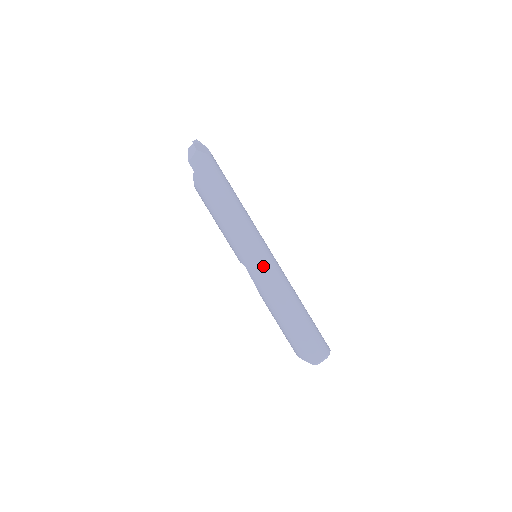
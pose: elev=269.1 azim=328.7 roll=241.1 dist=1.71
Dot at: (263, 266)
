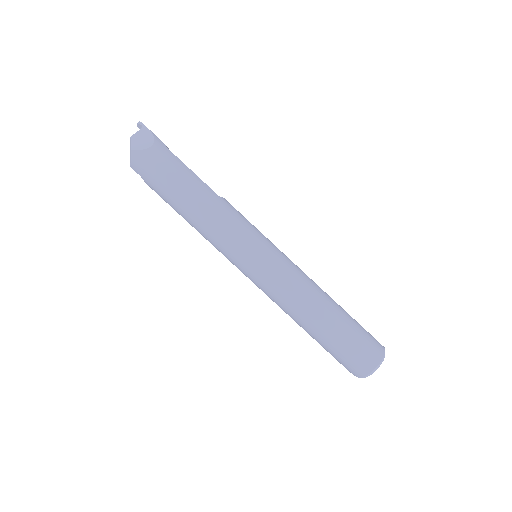
Dot at: (260, 276)
